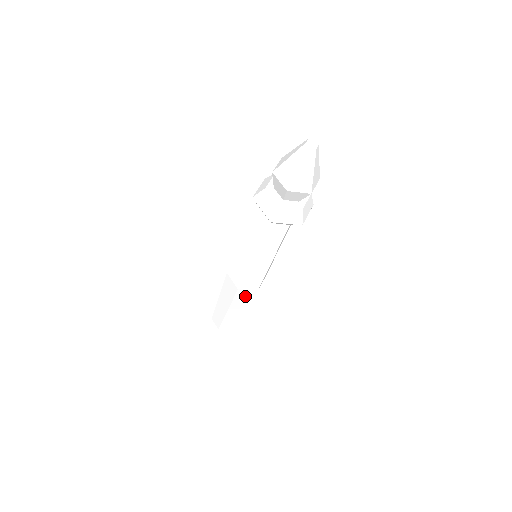
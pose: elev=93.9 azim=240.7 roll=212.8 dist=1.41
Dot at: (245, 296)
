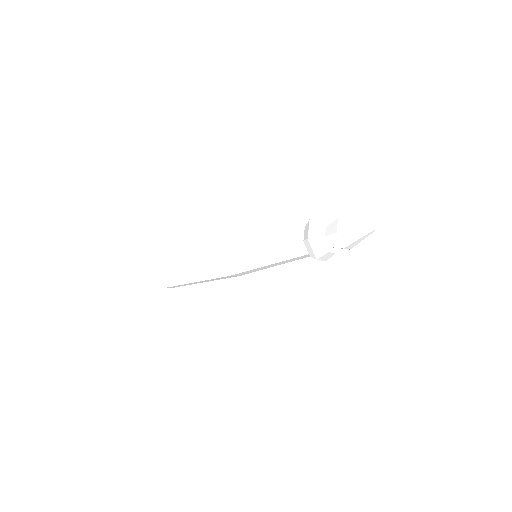
Dot at: (217, 271)
